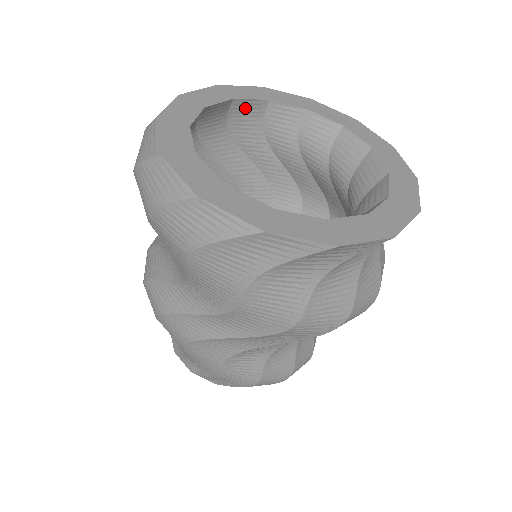
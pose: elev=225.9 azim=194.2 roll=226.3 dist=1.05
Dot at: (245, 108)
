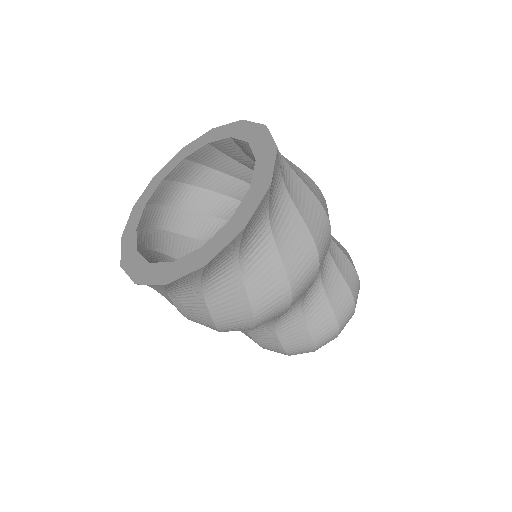
Dot at: (223, 145)
